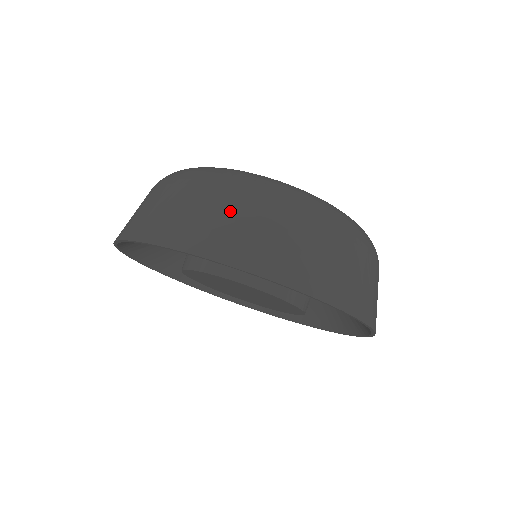
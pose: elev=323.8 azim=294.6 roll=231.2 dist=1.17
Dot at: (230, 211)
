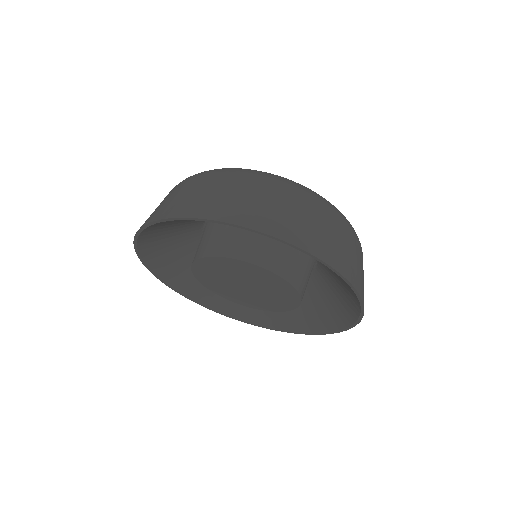
Dot at: (255, 194)
